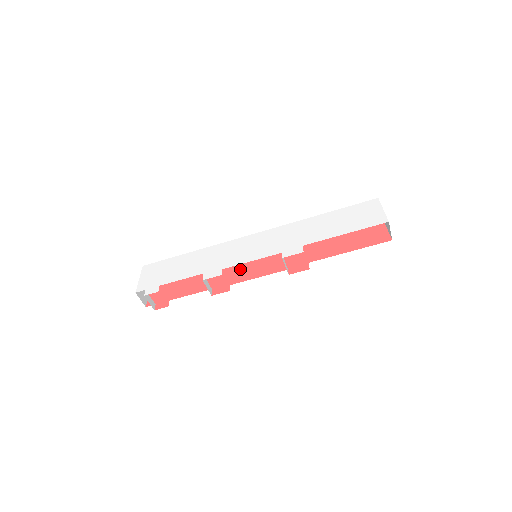
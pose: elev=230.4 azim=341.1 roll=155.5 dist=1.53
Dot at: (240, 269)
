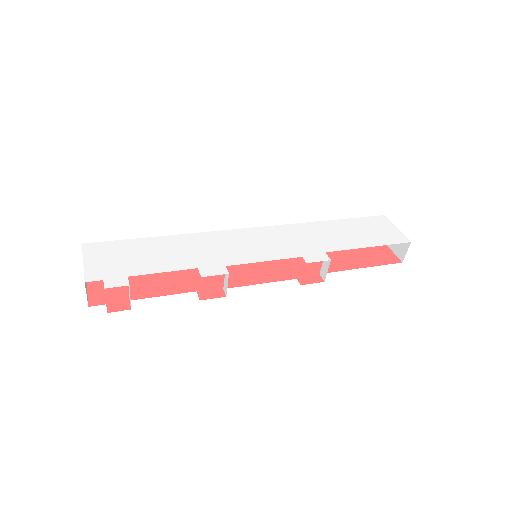
Dot at: (229, 270)
